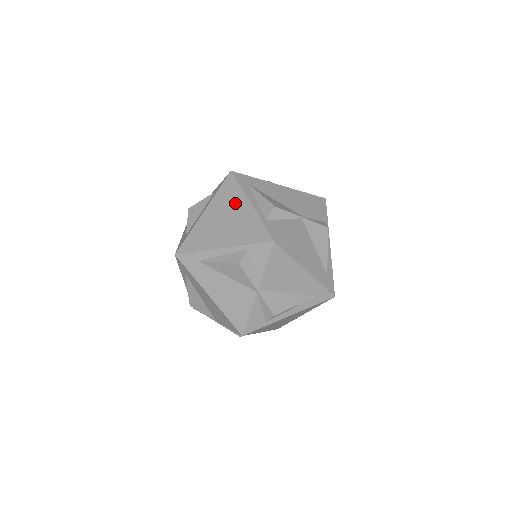
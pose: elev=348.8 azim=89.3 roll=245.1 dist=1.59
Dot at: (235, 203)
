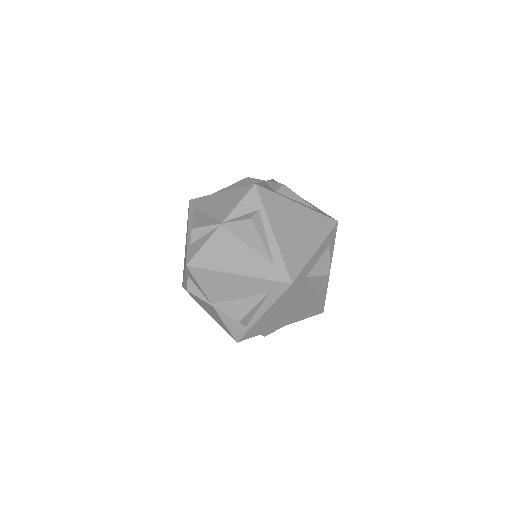
Dot at: occluded
